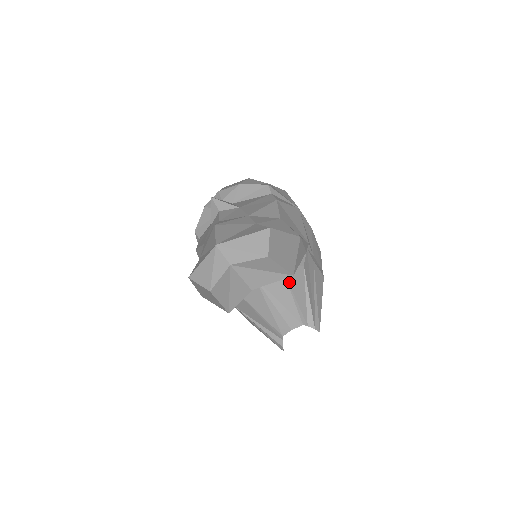
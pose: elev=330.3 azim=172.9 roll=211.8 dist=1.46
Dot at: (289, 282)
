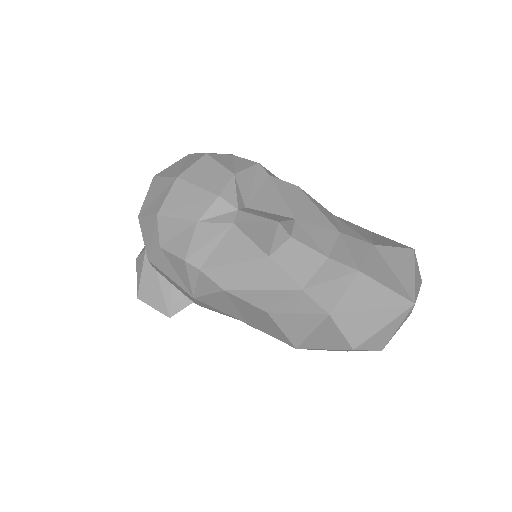
Dot at: occluded
